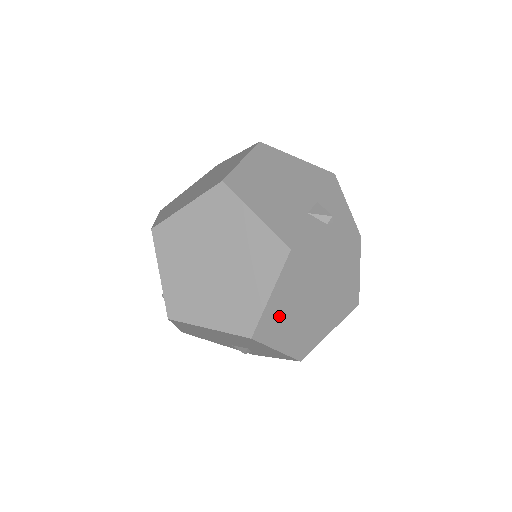
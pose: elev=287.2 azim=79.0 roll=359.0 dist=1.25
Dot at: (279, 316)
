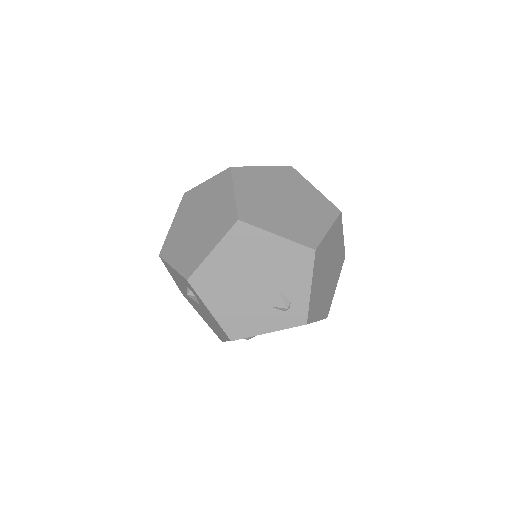
Dot at: (255, 208)
